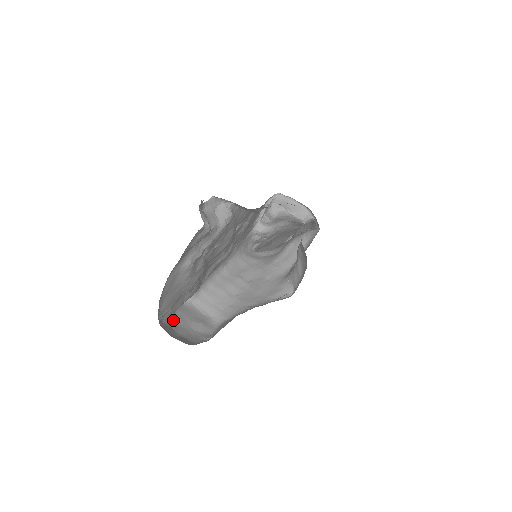
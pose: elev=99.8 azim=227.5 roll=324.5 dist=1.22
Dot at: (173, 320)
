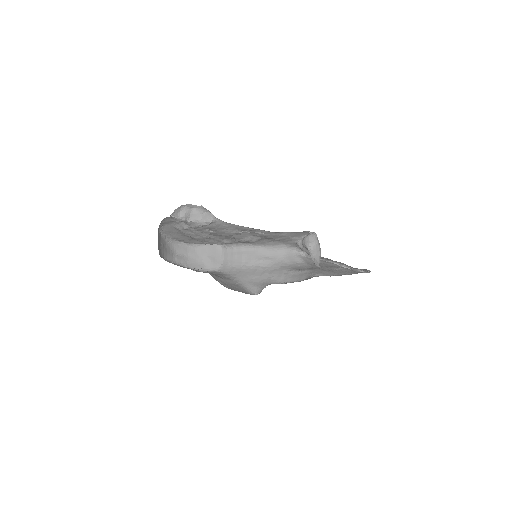
Dot at: (196, 247)
